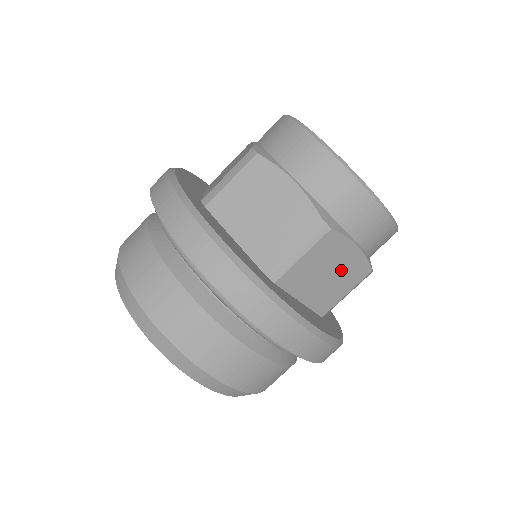
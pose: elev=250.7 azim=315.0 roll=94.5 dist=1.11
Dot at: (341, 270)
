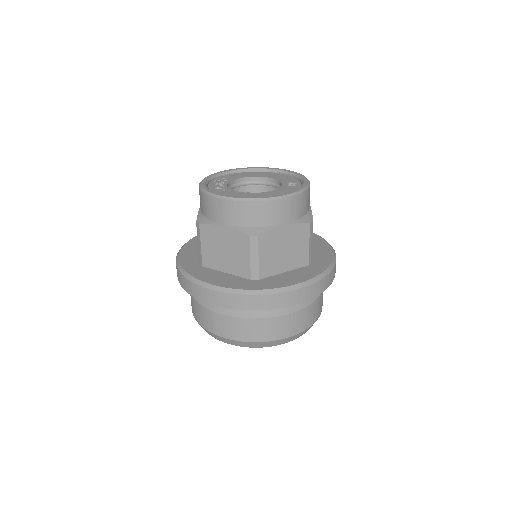
Dot at: (290, 241)
